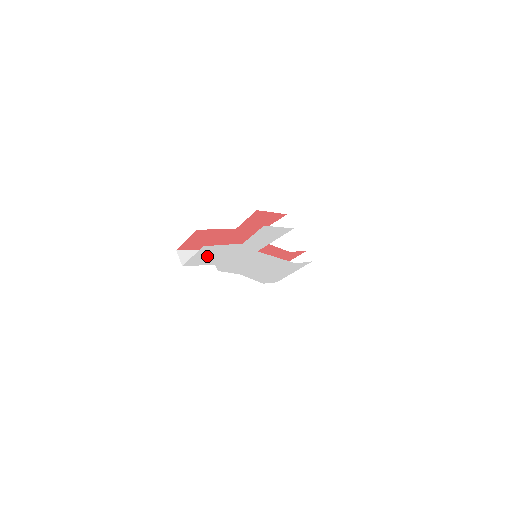
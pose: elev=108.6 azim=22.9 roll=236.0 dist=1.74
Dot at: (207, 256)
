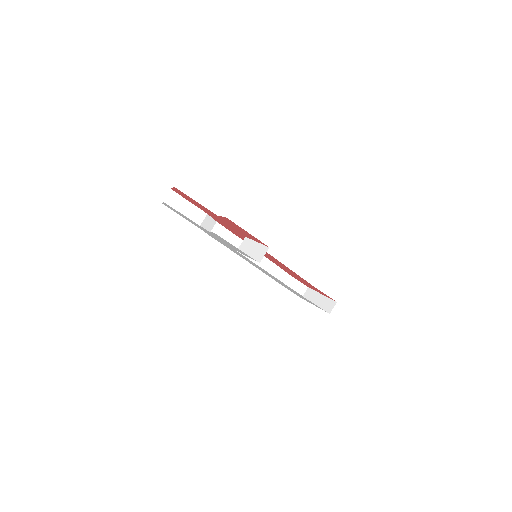
Dot at: occluded
